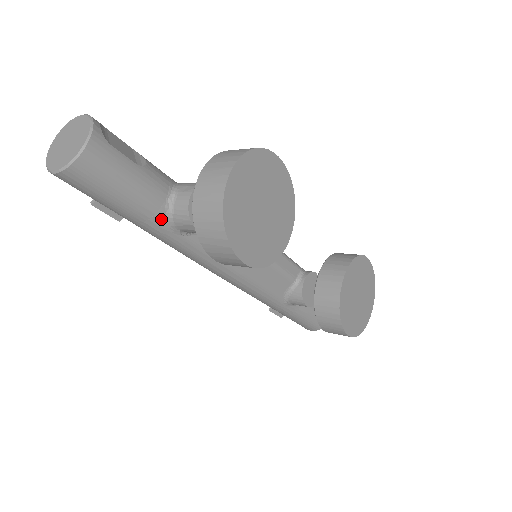
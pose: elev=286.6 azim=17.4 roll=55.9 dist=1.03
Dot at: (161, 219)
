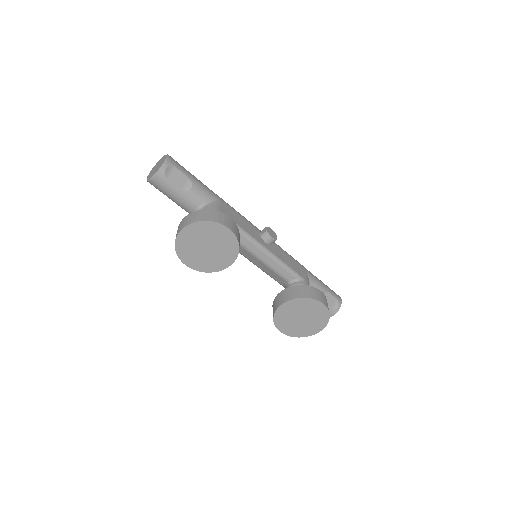
Dot at: occluded
